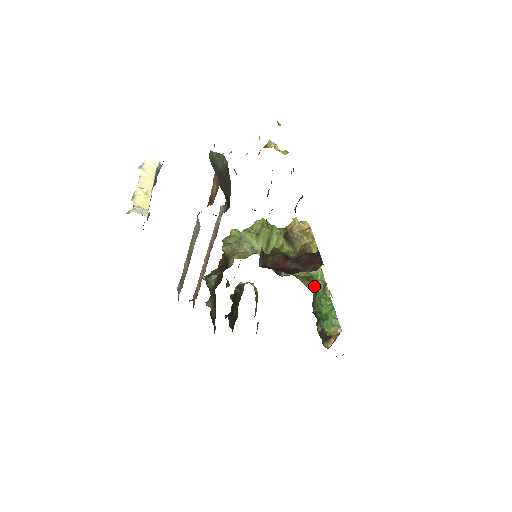
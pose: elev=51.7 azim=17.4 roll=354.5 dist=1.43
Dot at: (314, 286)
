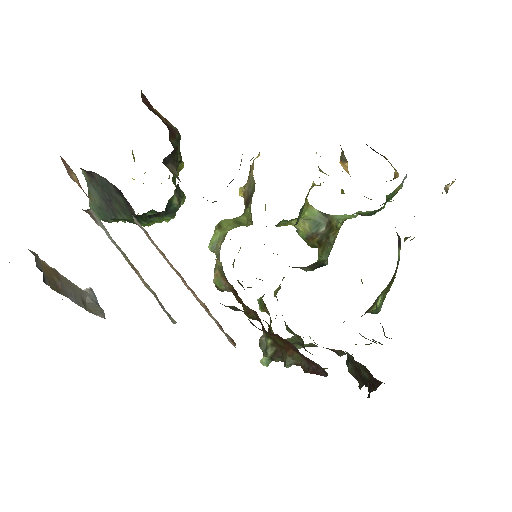
Dot at: occluded
